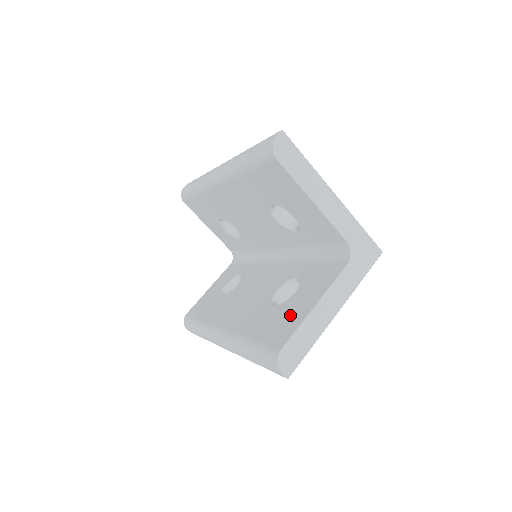
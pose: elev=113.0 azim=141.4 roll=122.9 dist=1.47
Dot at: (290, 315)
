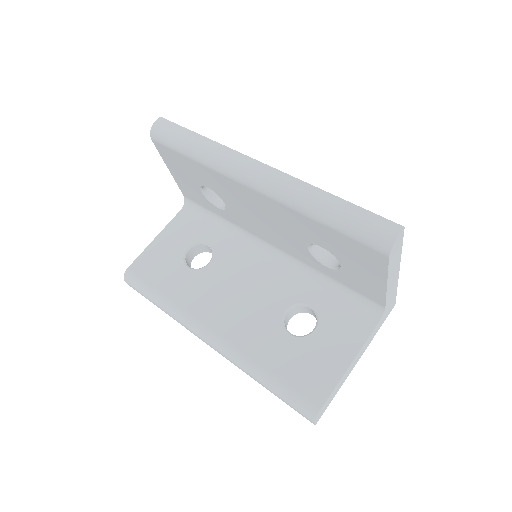
Dot at: (319, 363)
